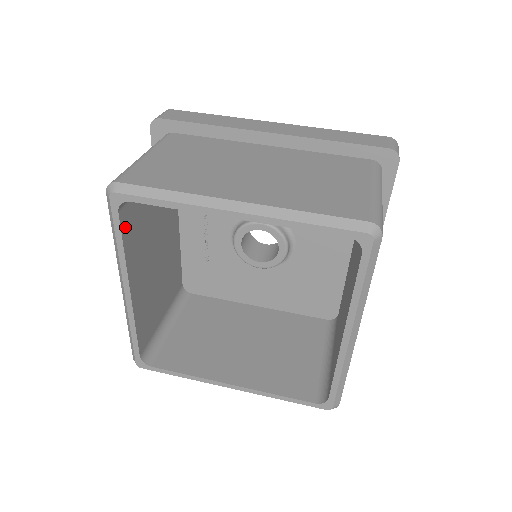
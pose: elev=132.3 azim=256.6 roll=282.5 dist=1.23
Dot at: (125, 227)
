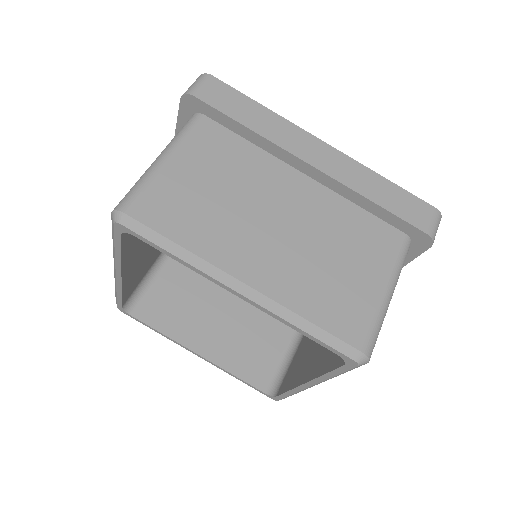
Dot at: (126, 239)
